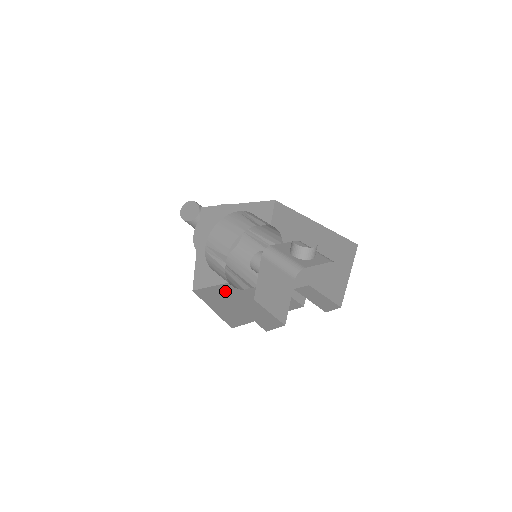
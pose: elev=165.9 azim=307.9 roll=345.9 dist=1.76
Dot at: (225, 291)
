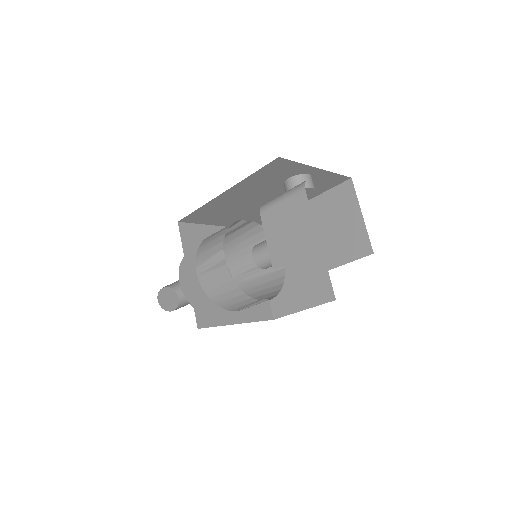
Dot at: occluded
